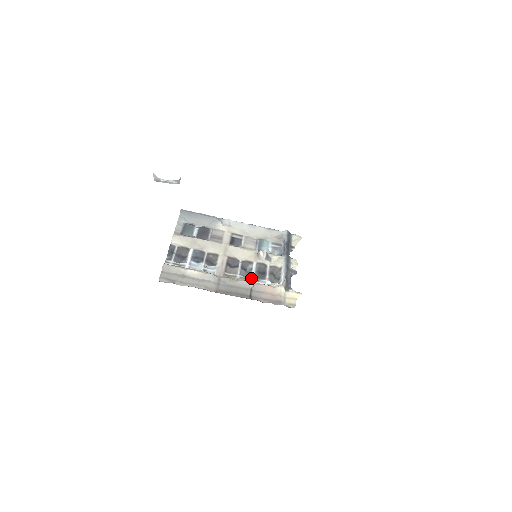
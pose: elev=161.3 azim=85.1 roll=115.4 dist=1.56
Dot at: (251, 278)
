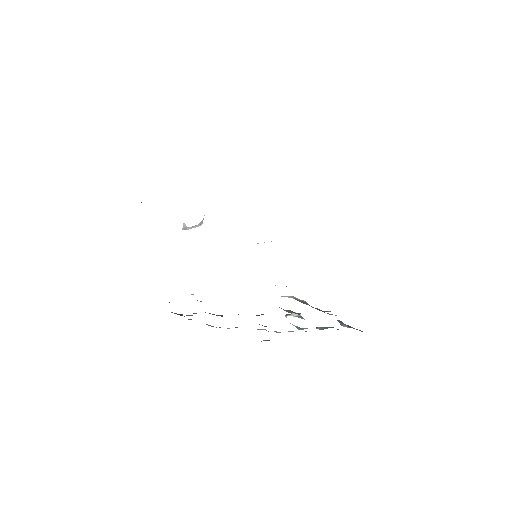
Dot at: occluded
